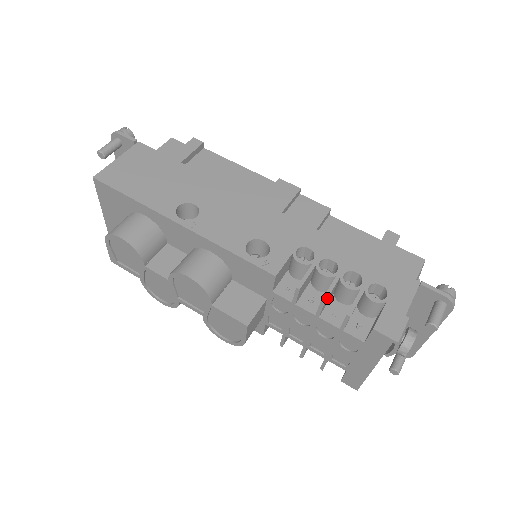
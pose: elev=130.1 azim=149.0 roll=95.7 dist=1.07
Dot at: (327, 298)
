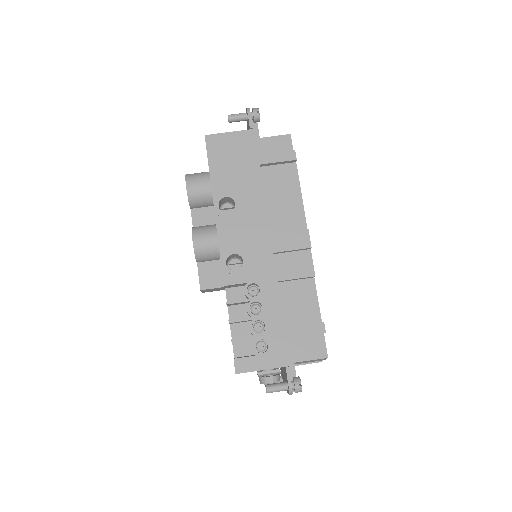
Dot at: (234, 322)
